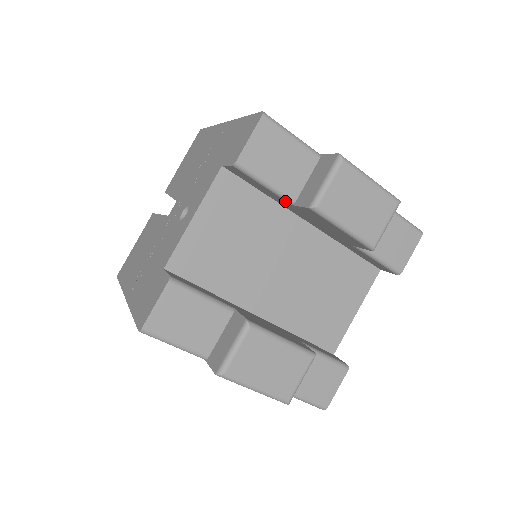
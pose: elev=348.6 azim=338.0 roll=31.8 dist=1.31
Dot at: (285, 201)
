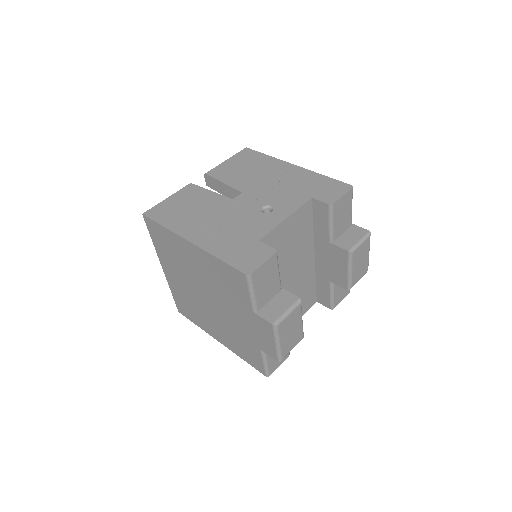
Dot at: (328, 238)
